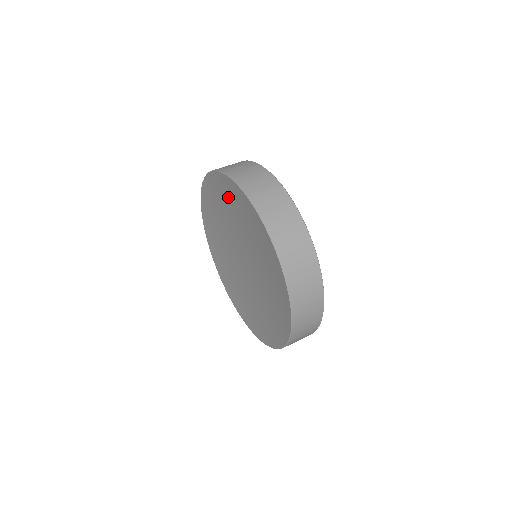
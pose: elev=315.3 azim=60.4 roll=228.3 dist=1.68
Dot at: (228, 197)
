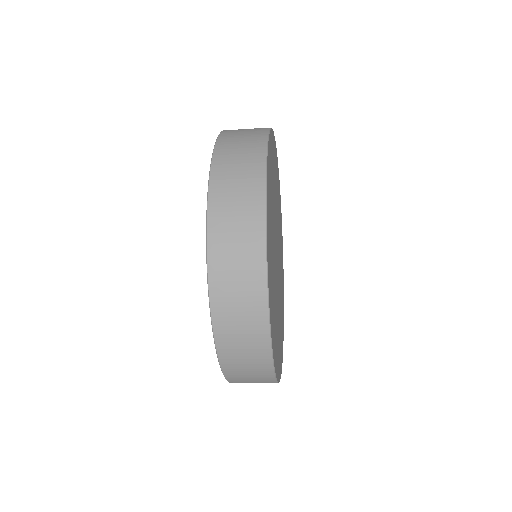
Dot at: occluded
